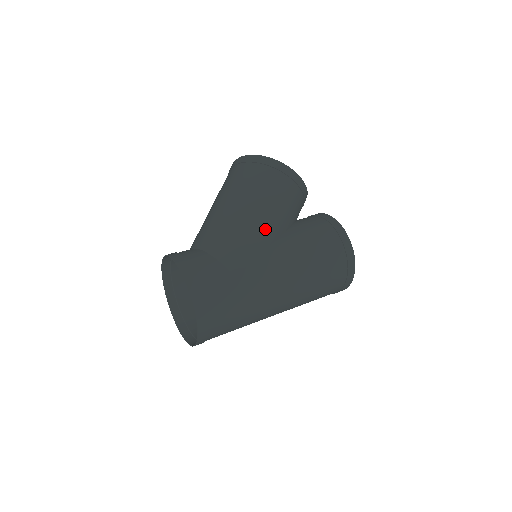
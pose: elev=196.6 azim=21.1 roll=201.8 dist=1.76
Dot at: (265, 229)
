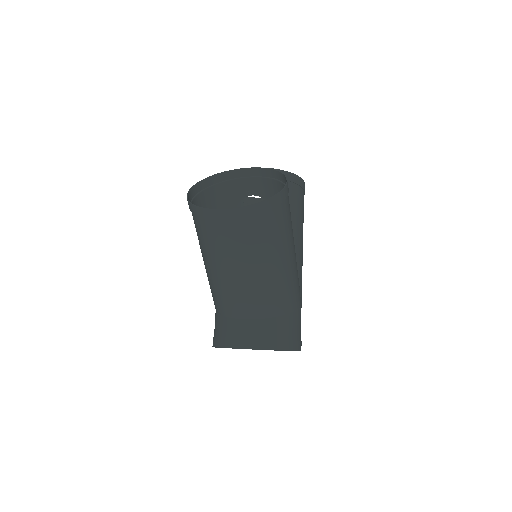
Dot at: (295, 254)
